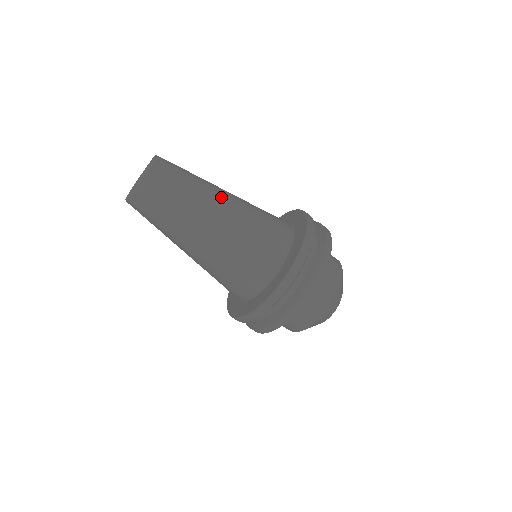
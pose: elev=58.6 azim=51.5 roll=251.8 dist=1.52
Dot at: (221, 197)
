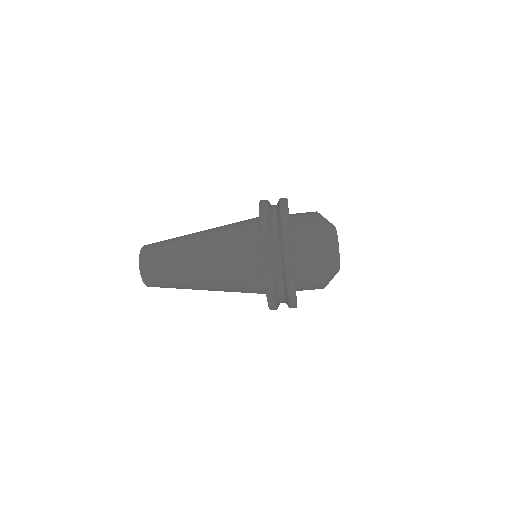
Dot at: (195, 235)
